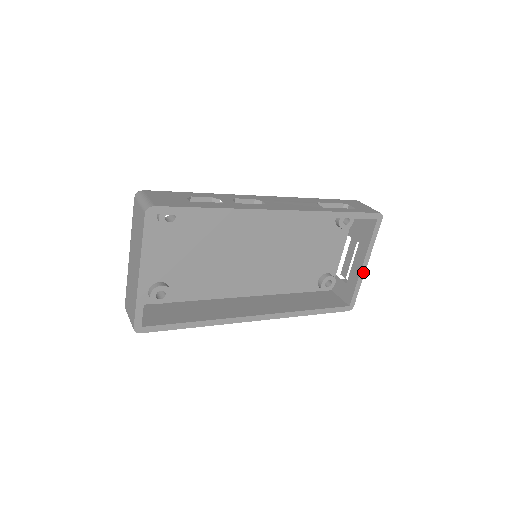
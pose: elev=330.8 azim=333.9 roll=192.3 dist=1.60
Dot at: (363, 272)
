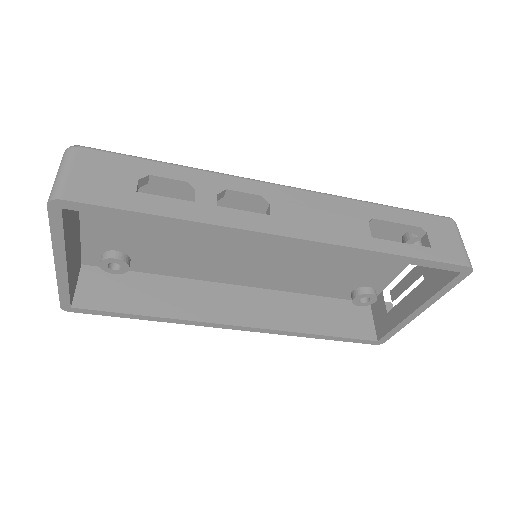
Dot at: (412, 318)
